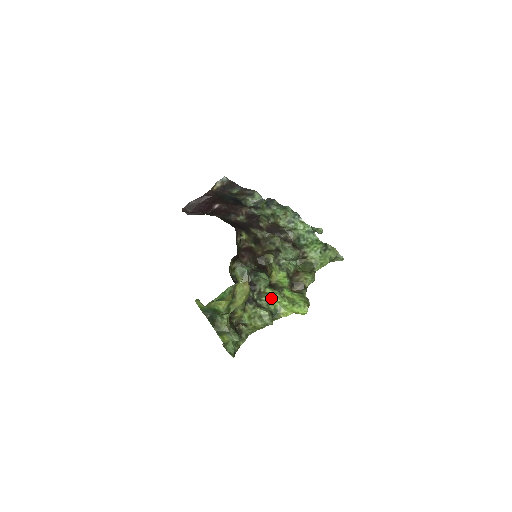
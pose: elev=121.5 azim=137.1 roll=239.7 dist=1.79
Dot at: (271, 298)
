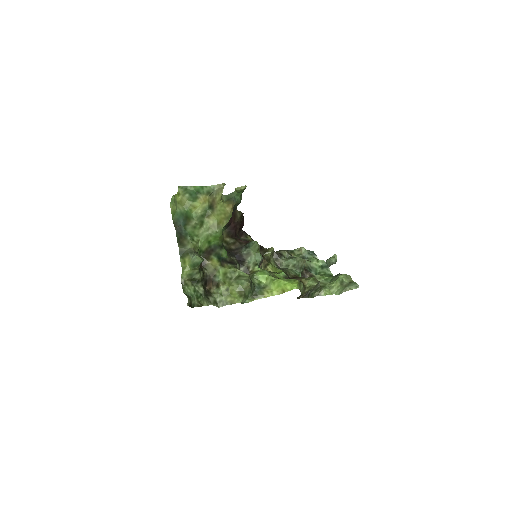
Dot at: (258, 272)
